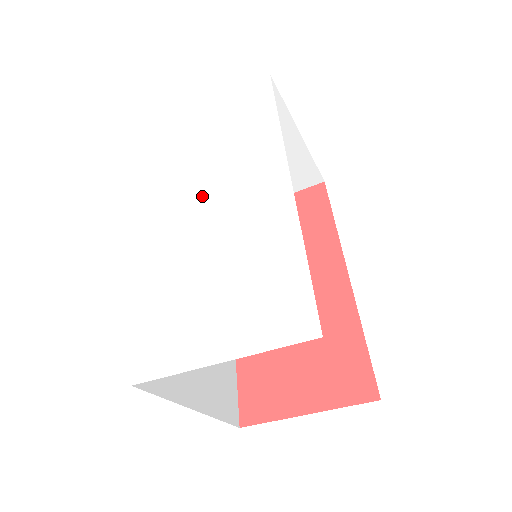
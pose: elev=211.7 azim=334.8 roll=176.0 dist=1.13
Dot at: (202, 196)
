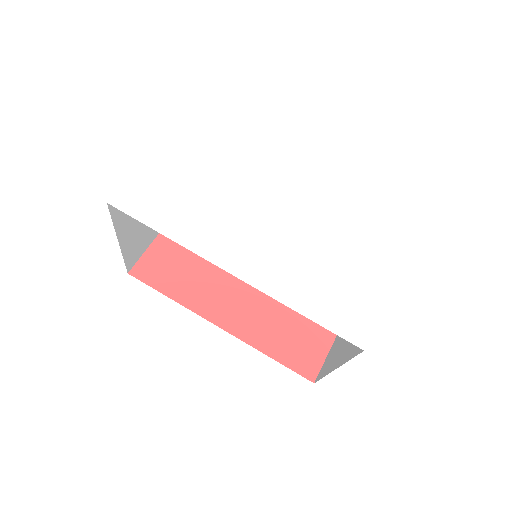
Dot at: (249, 218)
